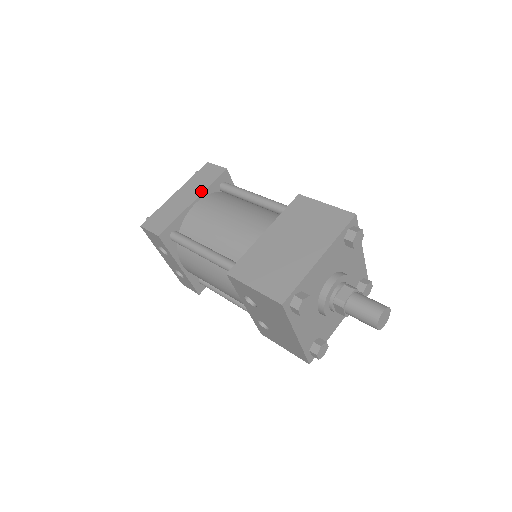
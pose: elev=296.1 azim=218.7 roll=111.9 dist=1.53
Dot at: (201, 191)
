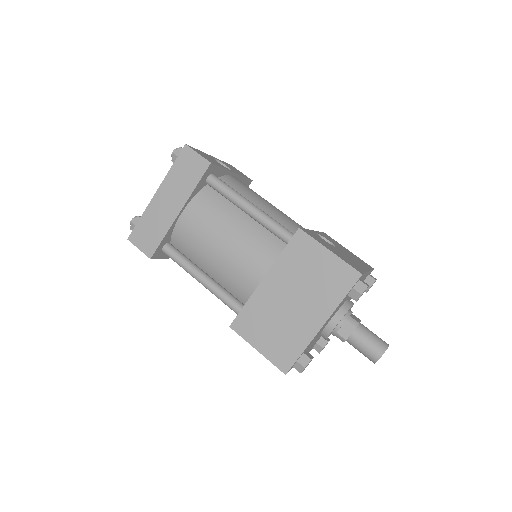
Dot at: (185, 197)
